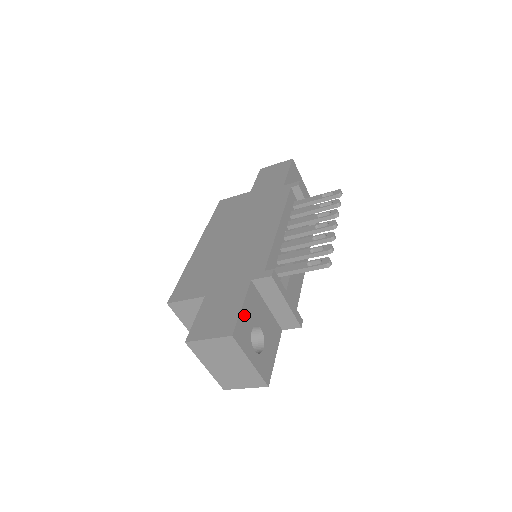
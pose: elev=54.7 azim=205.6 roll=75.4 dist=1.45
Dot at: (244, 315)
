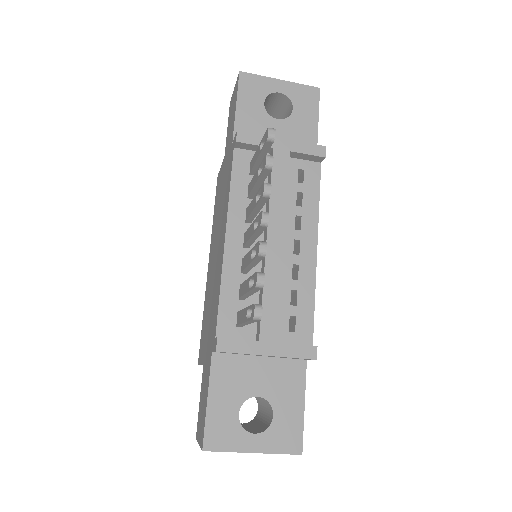
Dot at: (215, 408)
